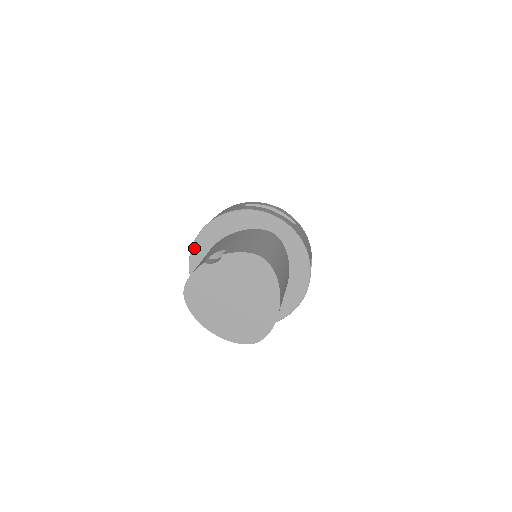
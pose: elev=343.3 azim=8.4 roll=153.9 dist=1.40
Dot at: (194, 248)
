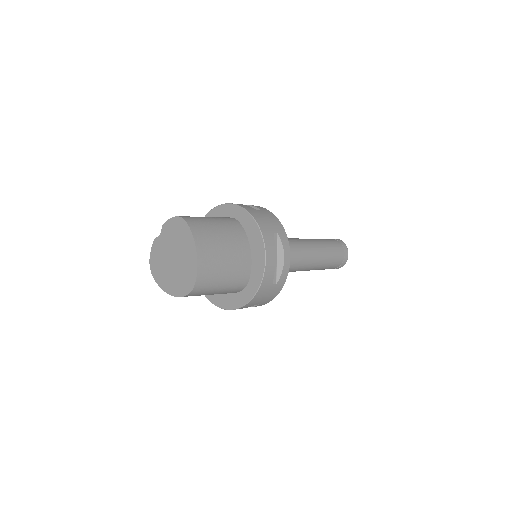
Dot at: occluded
